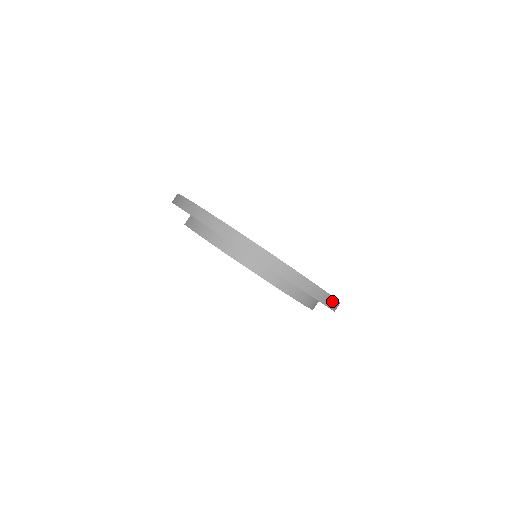
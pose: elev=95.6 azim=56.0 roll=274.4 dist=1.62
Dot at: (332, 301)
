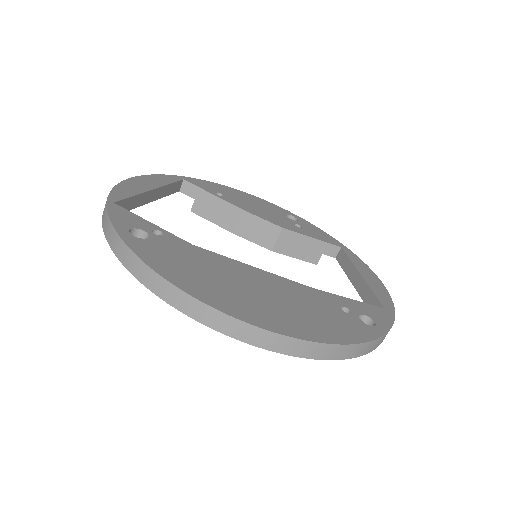
Dot at: (378, 341)
